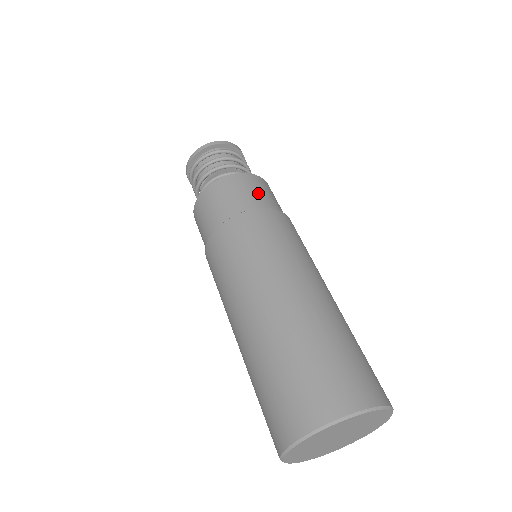
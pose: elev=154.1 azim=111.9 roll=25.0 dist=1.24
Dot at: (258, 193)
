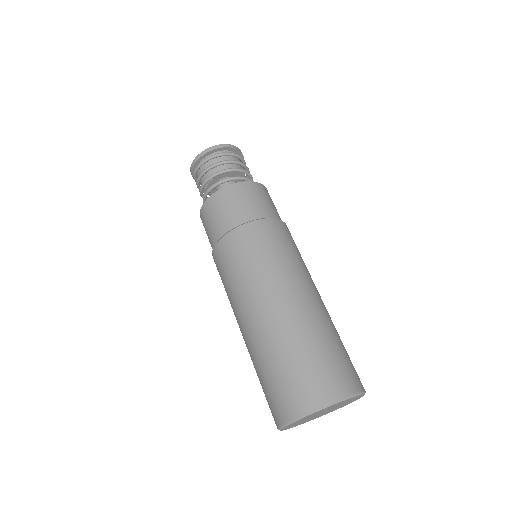
Dot at: (276, 209)
